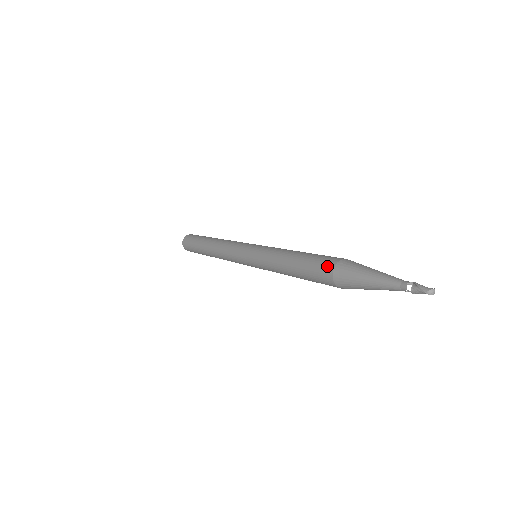
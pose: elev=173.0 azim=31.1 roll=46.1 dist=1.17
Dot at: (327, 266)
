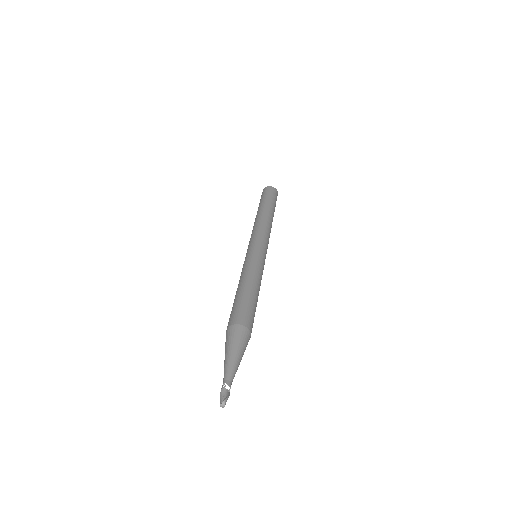
Dot at: occluded
